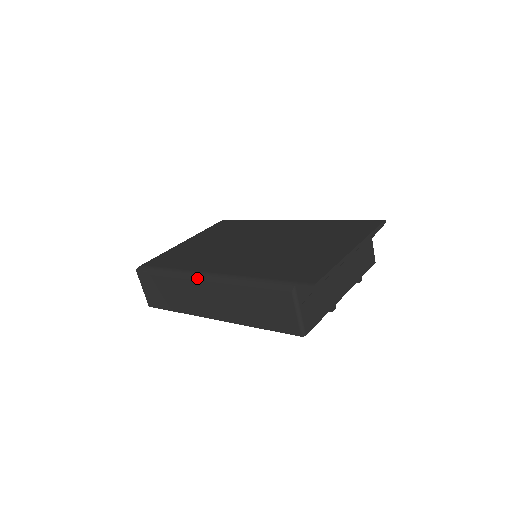
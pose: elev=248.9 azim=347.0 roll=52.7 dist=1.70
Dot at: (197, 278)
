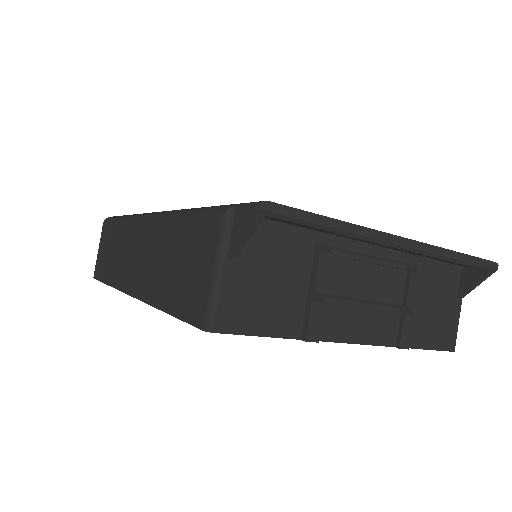
Dot at: (140, 218)
